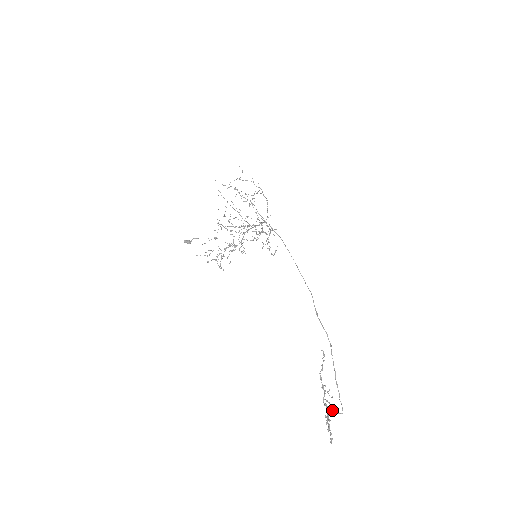
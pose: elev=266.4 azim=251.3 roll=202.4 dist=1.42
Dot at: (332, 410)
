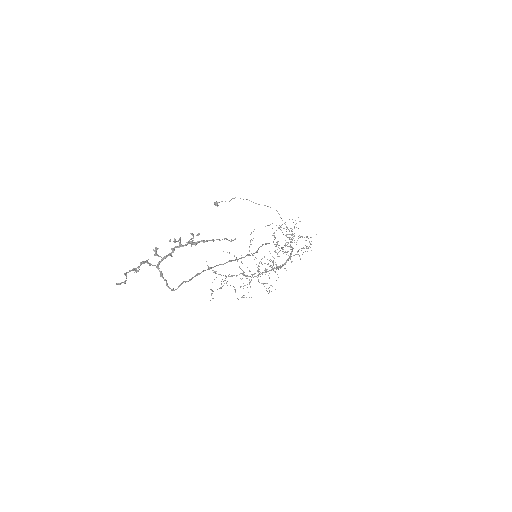
Dot at: (175, 239)
